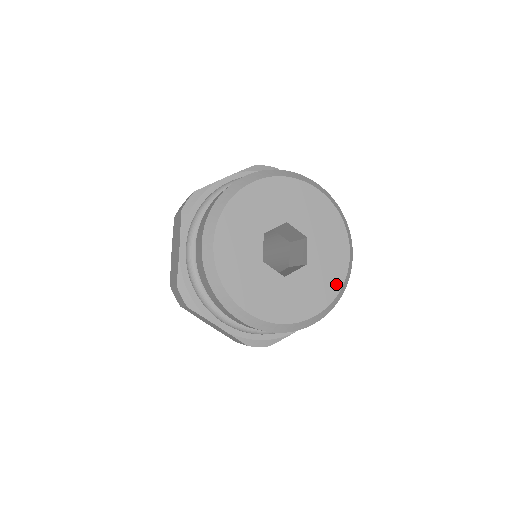
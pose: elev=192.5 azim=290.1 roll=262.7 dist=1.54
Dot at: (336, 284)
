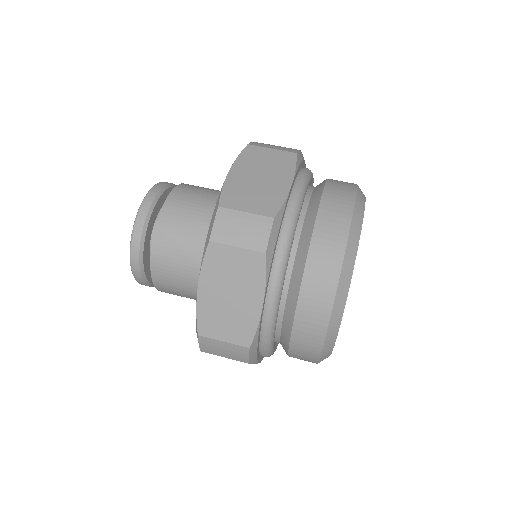
Dot at: occluded
